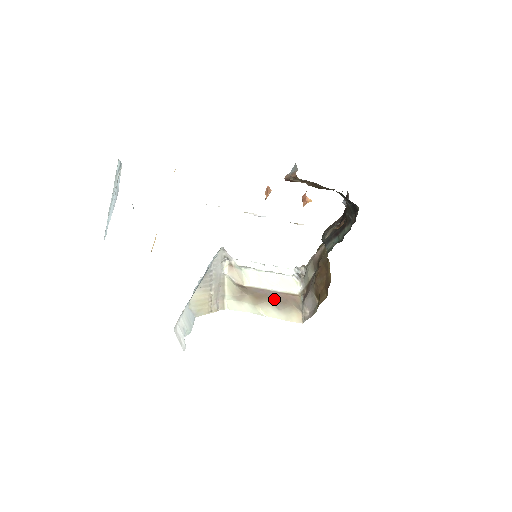
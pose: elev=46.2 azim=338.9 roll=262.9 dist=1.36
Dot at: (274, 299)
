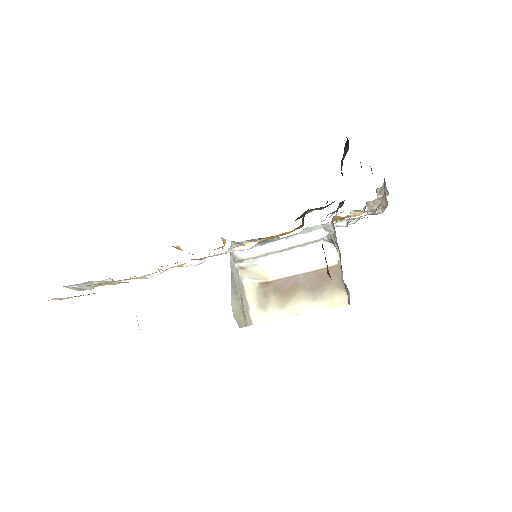
Dot at: (306, 286)
